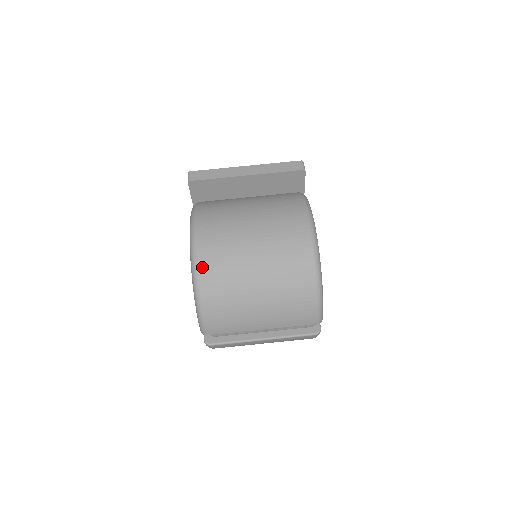
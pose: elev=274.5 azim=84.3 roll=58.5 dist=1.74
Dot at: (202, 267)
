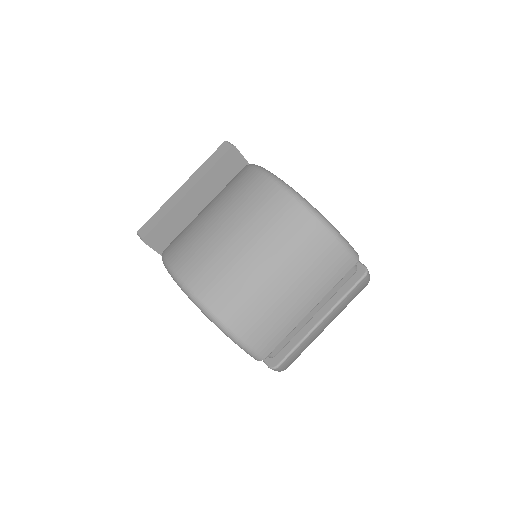
Dot at: (205, 297)
